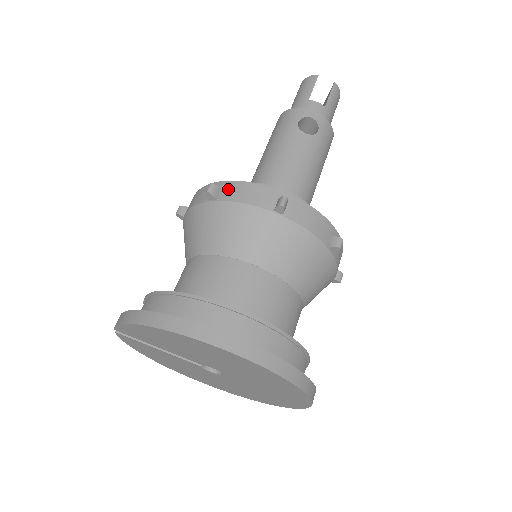
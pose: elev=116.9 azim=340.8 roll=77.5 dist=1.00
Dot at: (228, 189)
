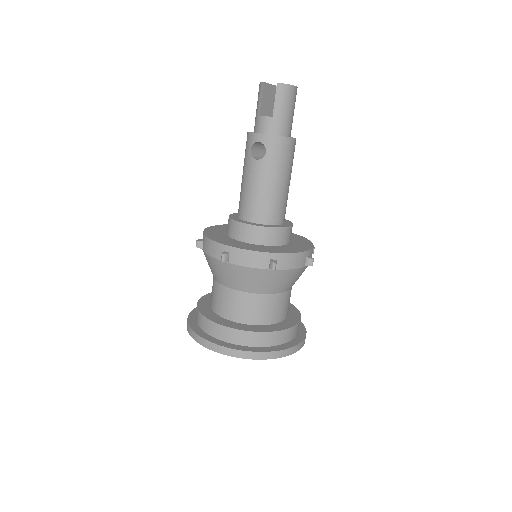
Dot at: (205, 243)
